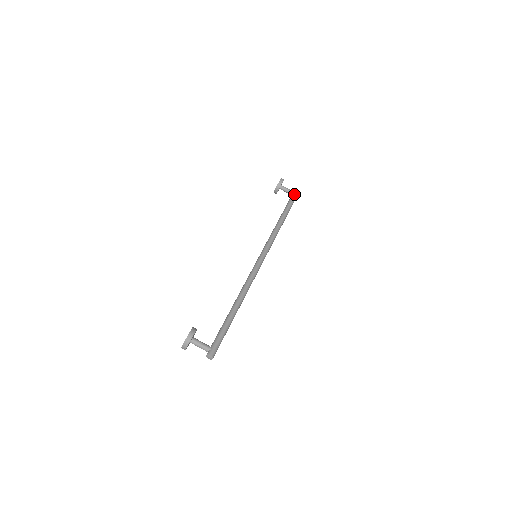
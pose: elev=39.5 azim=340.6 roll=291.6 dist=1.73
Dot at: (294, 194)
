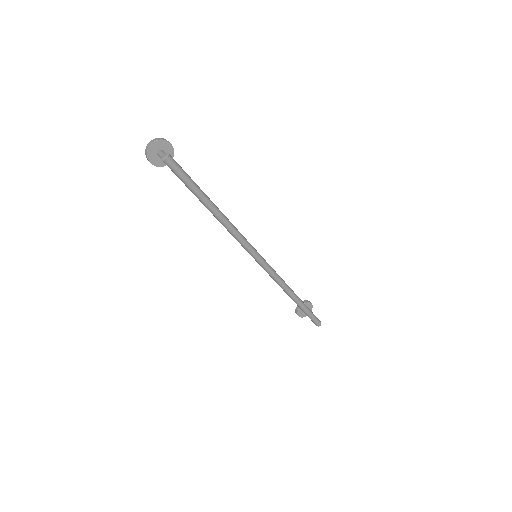
Dot at: occluded
